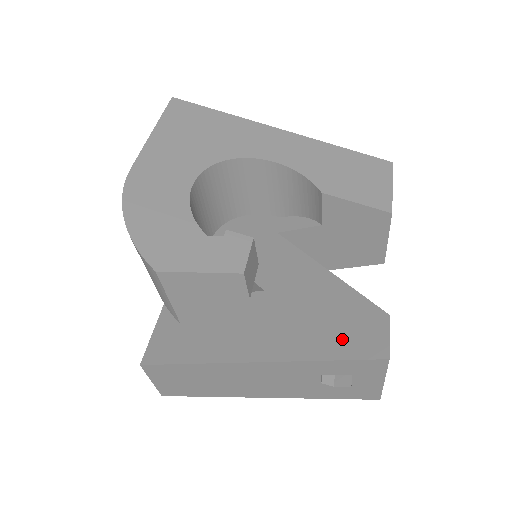
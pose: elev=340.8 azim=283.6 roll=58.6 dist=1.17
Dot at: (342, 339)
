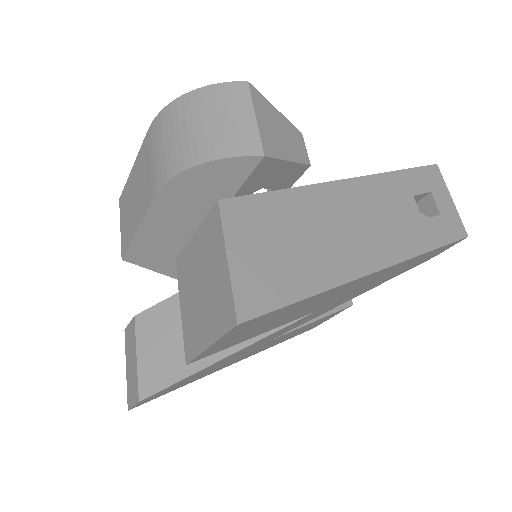
Dot at: occluded
